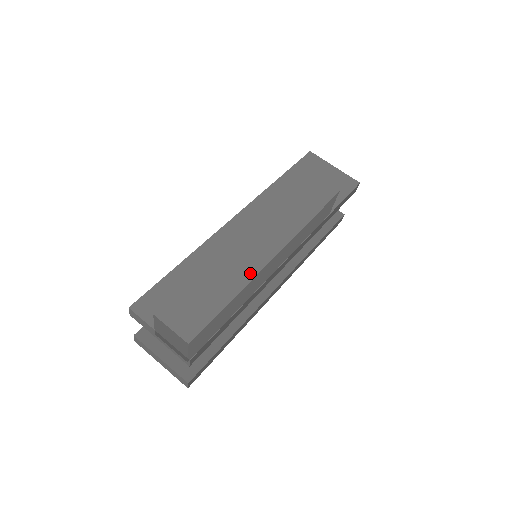
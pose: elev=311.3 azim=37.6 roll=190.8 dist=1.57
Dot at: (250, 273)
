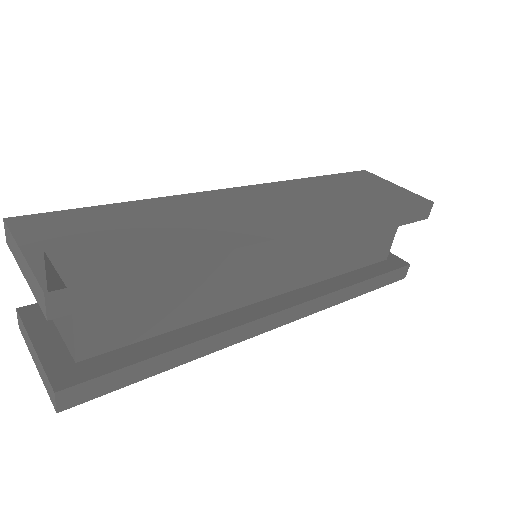
Dot at: (227, 233)
